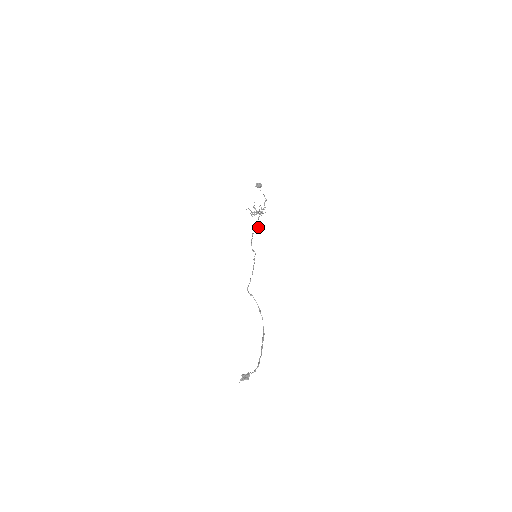
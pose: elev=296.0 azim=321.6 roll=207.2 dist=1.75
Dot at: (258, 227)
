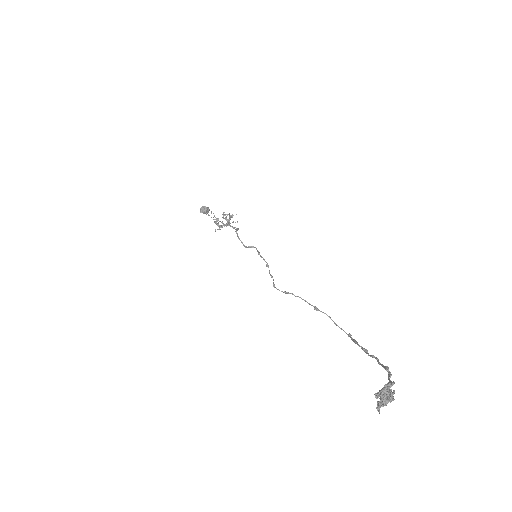
Dot at: (237, 228)
